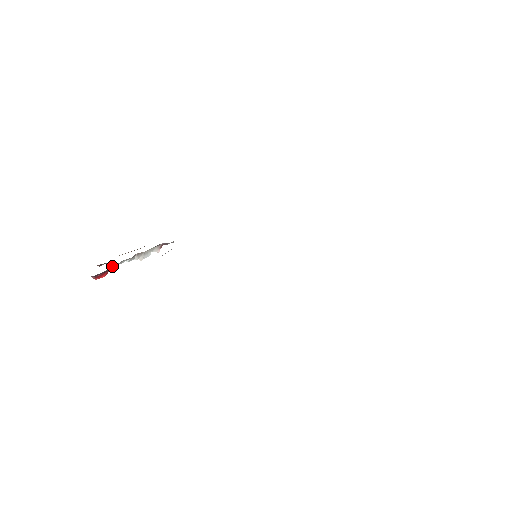
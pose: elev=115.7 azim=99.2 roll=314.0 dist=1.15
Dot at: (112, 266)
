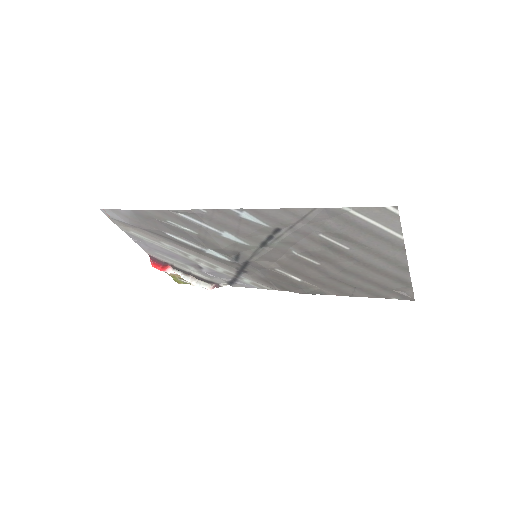
Dot at: (169, 268)
